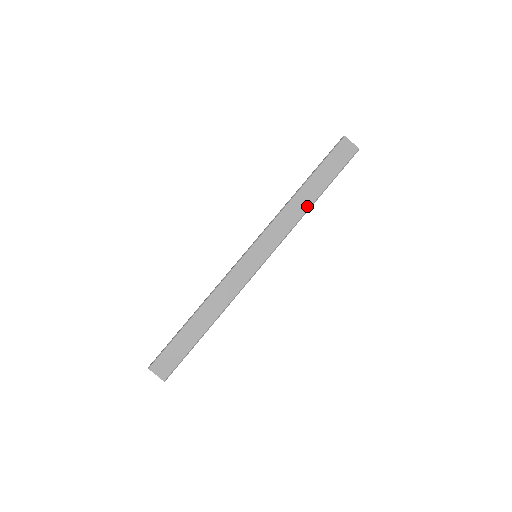
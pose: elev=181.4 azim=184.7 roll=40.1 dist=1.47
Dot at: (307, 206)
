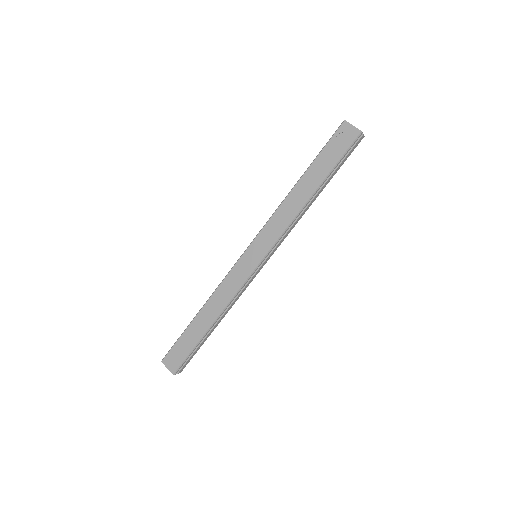
Dot at: (304, 201)
